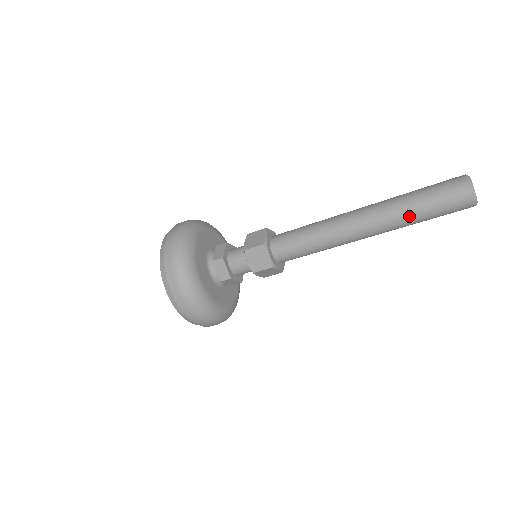
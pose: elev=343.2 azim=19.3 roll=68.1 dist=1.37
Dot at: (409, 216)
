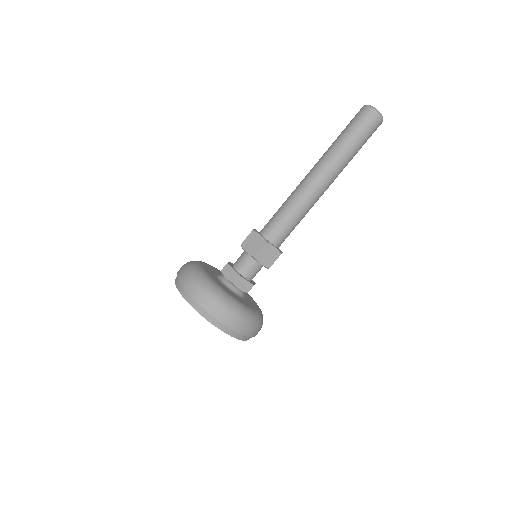
Dot at: (351, 154)
